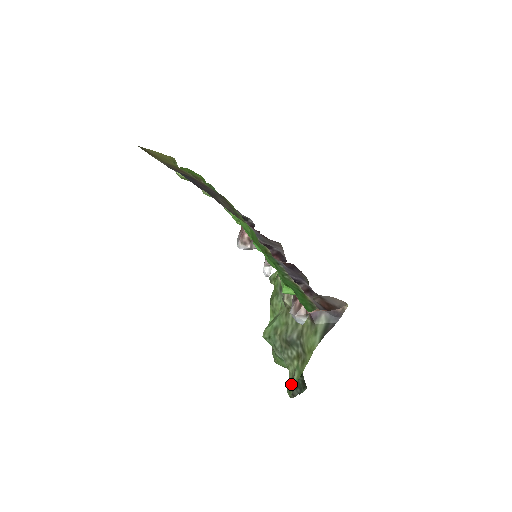
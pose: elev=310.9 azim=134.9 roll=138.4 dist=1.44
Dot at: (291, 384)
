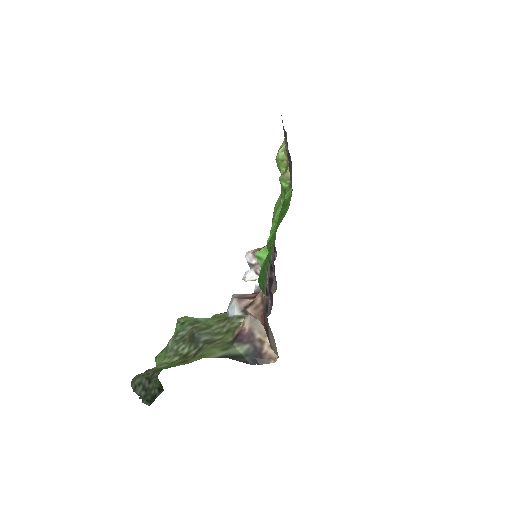
Dot at: occluded
